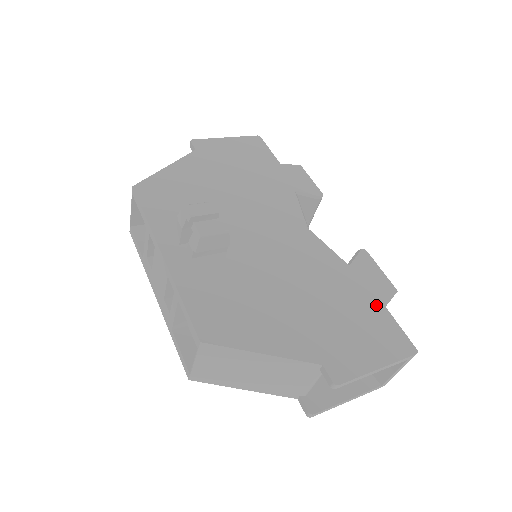
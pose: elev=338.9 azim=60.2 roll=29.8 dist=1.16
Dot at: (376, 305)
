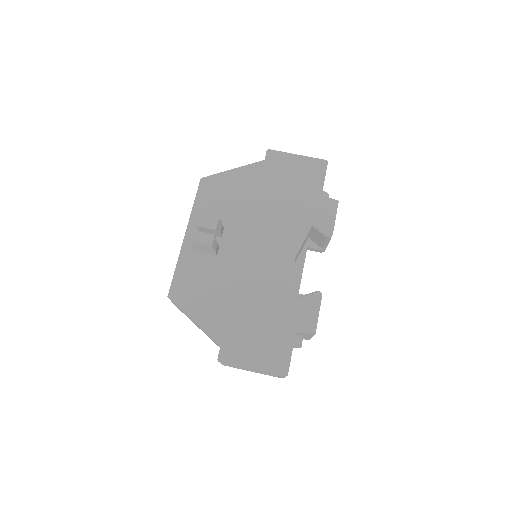
Dot at: (289, 334)
